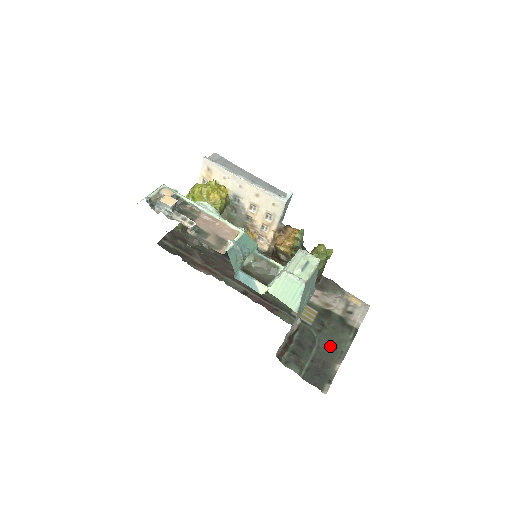
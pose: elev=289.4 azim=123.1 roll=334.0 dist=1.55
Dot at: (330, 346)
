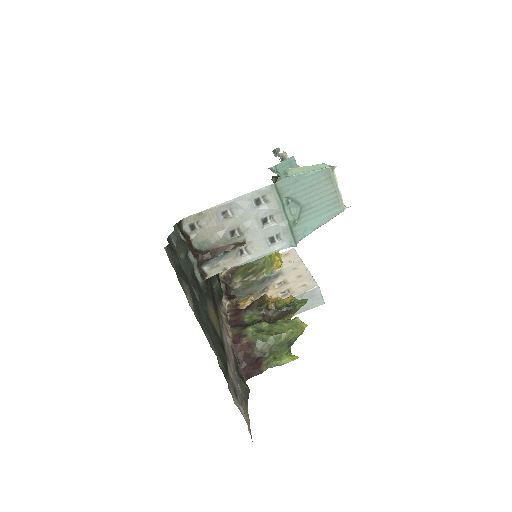
Dot at: (203, 318)
